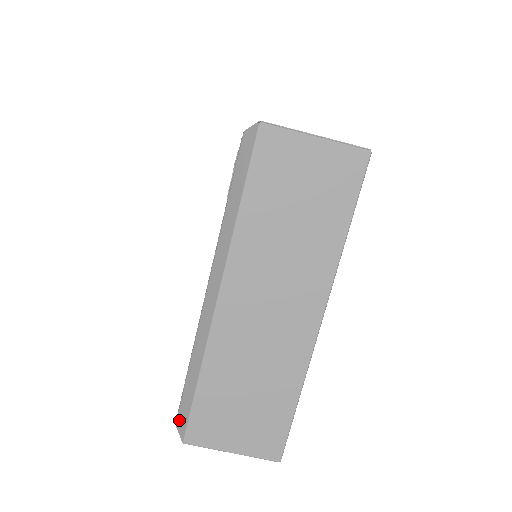
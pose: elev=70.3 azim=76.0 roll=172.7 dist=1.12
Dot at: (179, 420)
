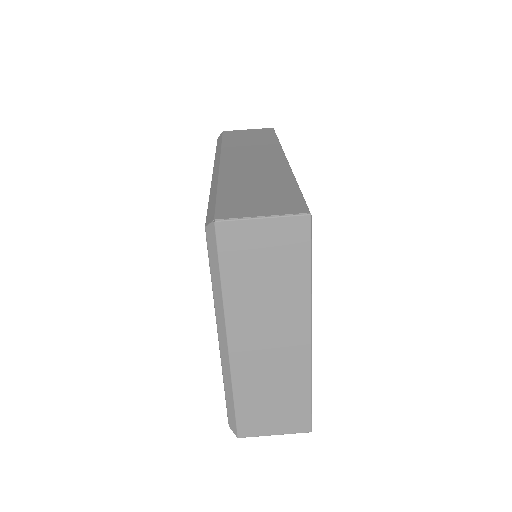
Dot at: (230, 424)
